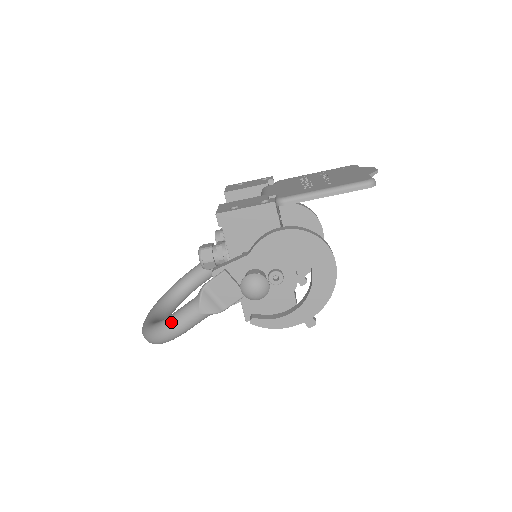
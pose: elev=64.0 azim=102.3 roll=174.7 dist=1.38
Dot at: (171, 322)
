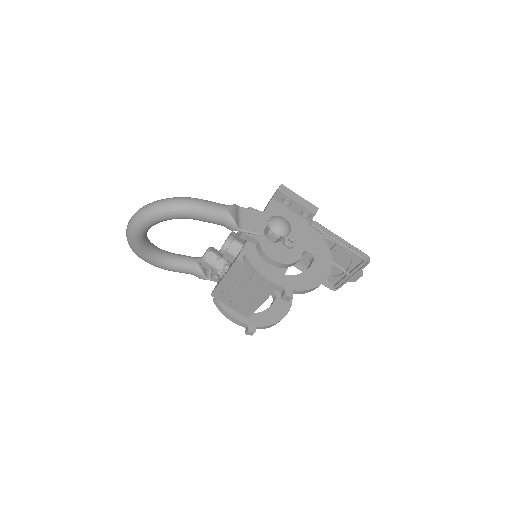
Dot at: occluded
